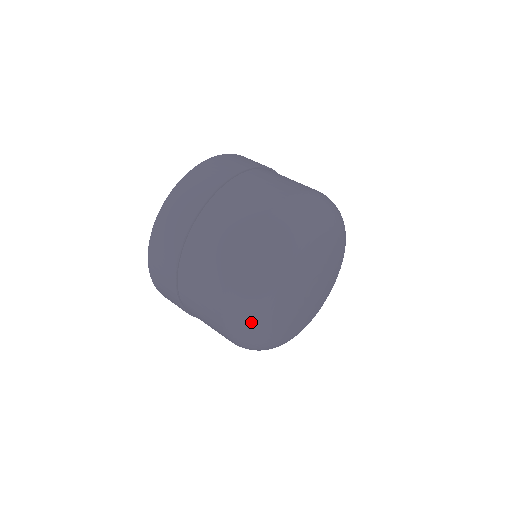
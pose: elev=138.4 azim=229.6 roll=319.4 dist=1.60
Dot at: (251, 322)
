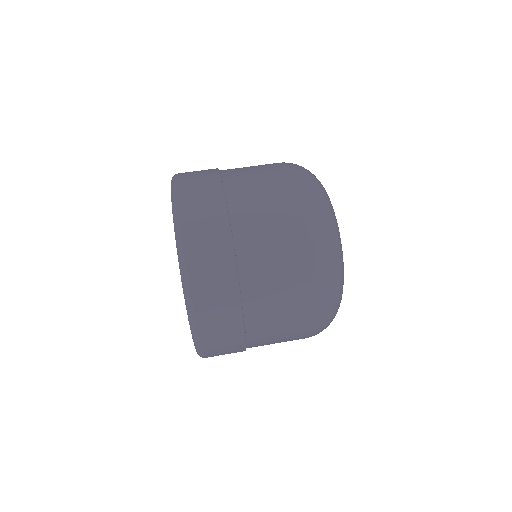
Dot at: occluded
